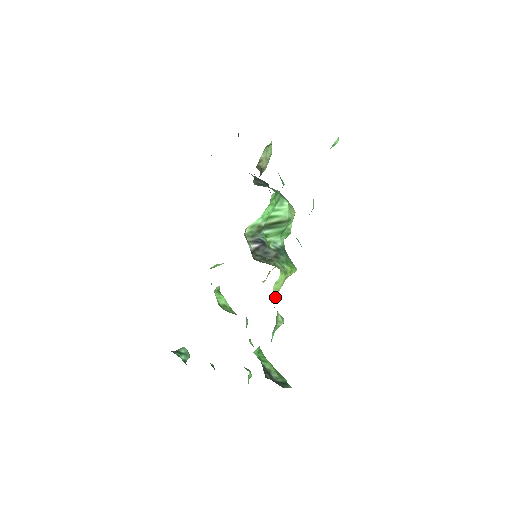
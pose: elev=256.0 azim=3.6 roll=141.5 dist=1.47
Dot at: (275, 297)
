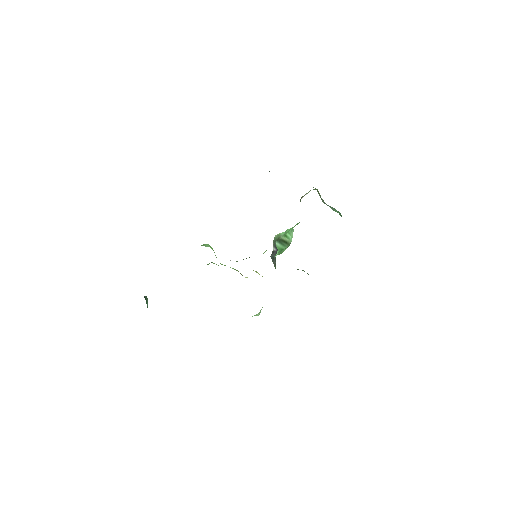
Dot at: occluded
